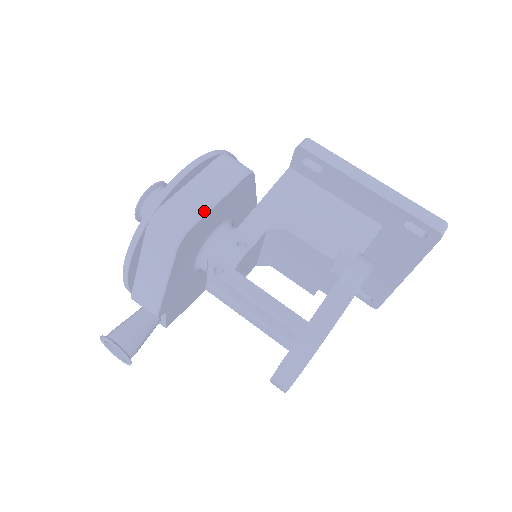
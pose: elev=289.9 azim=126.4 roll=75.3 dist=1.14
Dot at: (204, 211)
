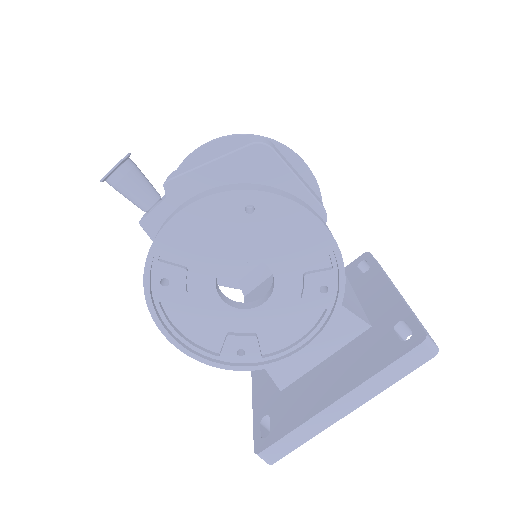
Dot at: (287, 164)
